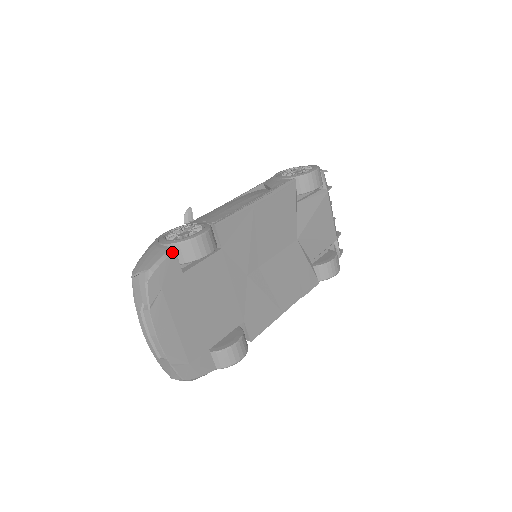
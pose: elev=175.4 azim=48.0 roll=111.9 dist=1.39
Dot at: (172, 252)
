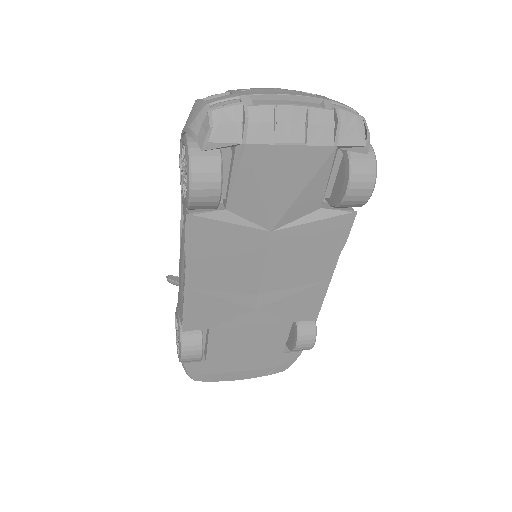
Dot at: (184, 365)
